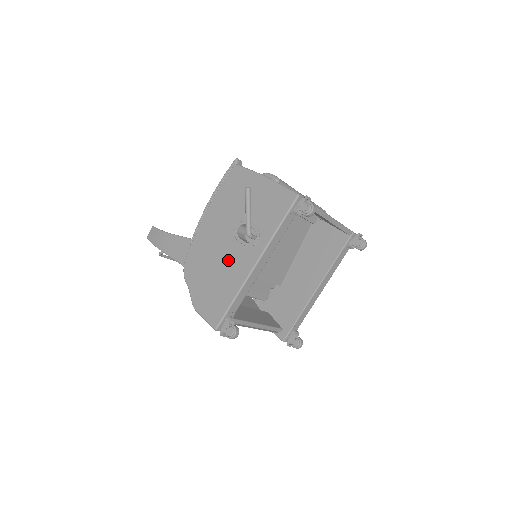
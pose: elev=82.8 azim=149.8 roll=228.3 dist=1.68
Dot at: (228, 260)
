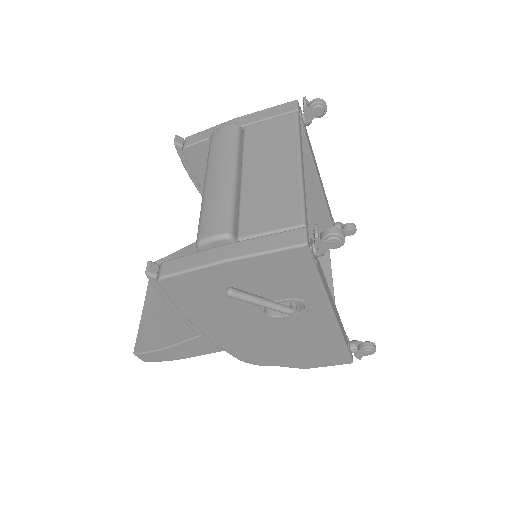
Dot at: (293, 333)
